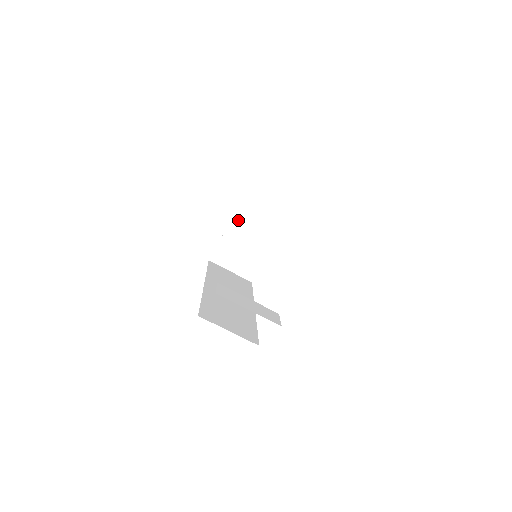
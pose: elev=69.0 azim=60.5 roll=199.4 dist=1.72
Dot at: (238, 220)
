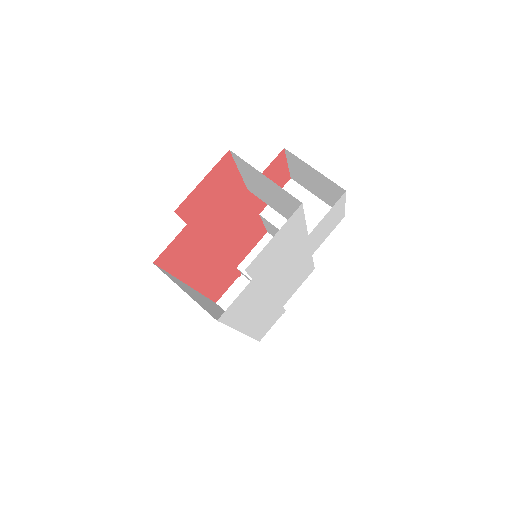
Dot at: (256, 252)
